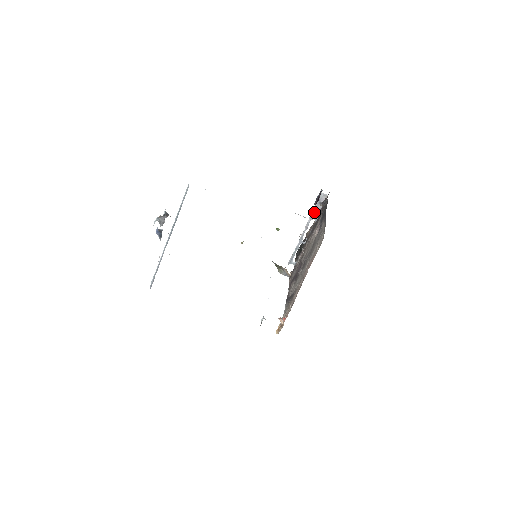
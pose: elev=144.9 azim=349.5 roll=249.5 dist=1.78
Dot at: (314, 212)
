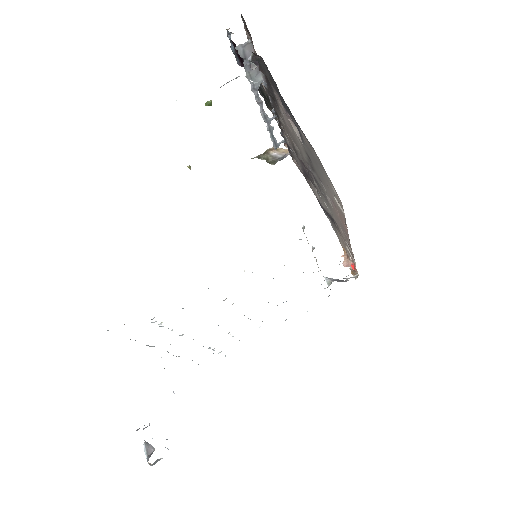
Dot at: (252, 79)
